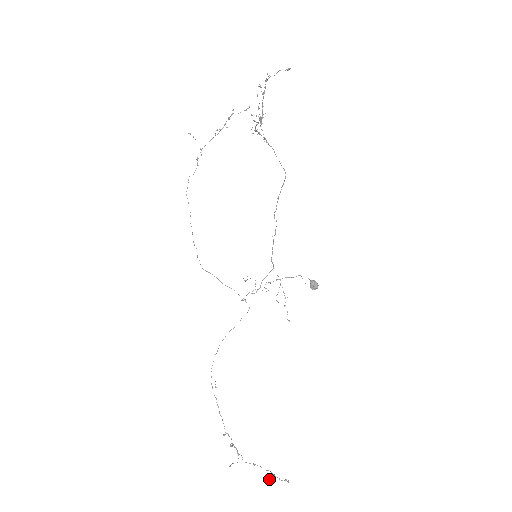
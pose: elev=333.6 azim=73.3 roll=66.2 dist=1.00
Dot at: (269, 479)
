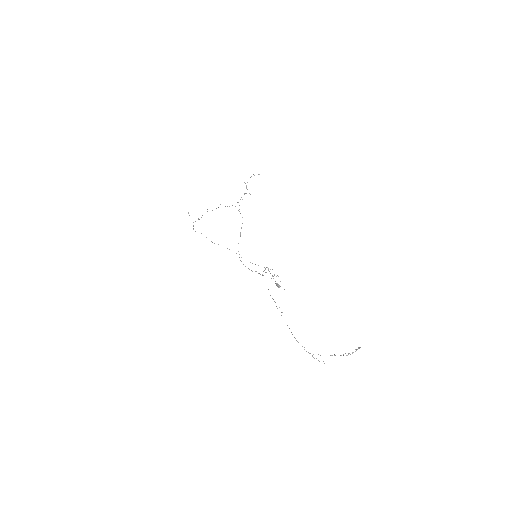
Dot at: (350, 354)
